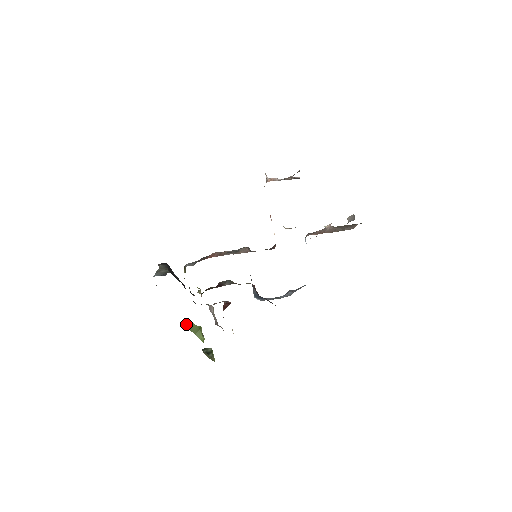
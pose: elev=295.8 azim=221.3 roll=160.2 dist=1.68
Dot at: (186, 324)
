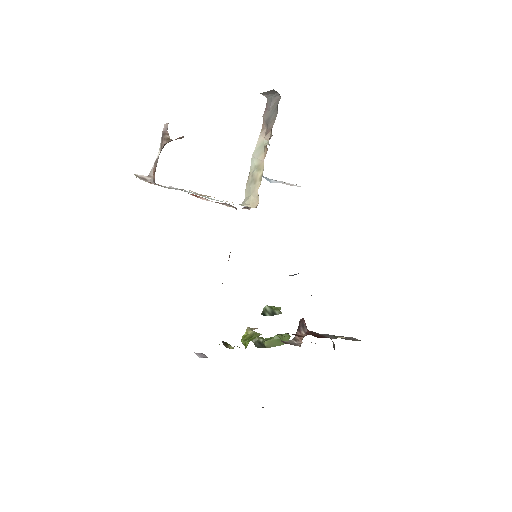
Dot at: (260, 345)
